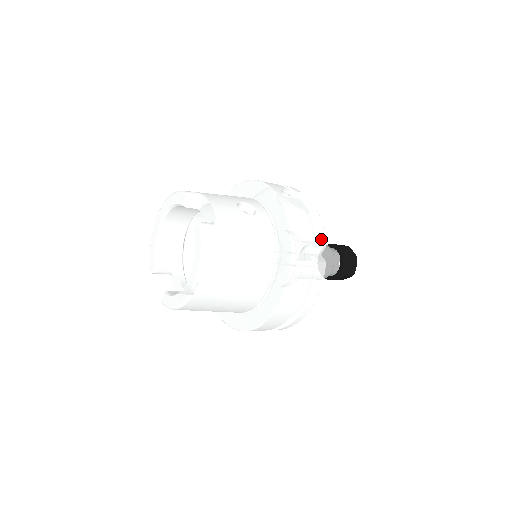
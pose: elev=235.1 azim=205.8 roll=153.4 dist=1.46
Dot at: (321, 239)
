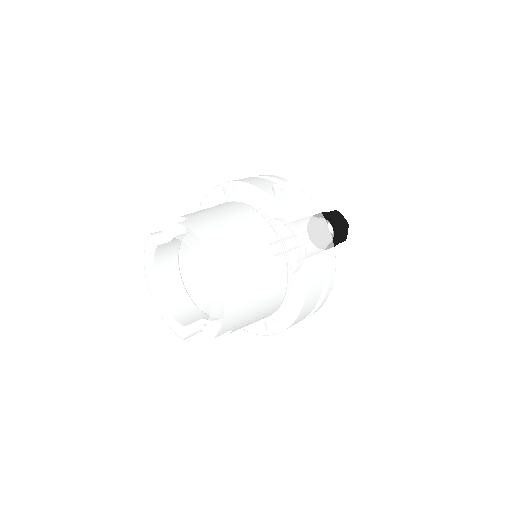
Dot at: (281, 180)
